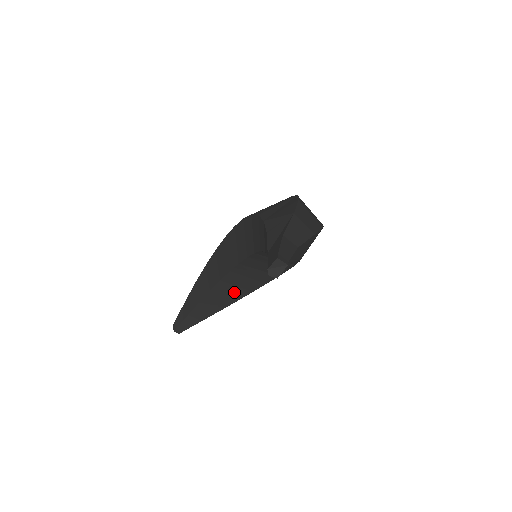
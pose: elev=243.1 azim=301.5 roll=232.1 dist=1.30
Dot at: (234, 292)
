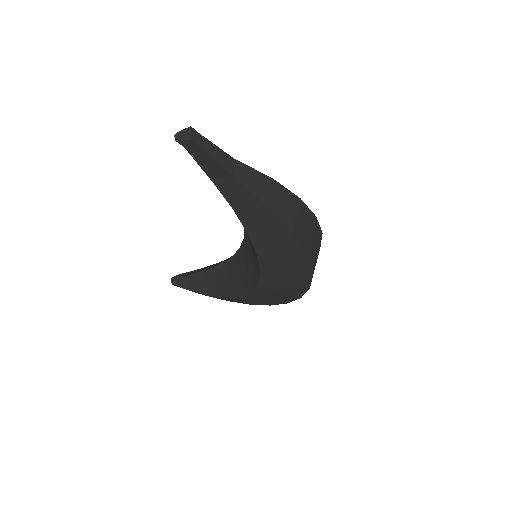
Dot at: (225, 285)
